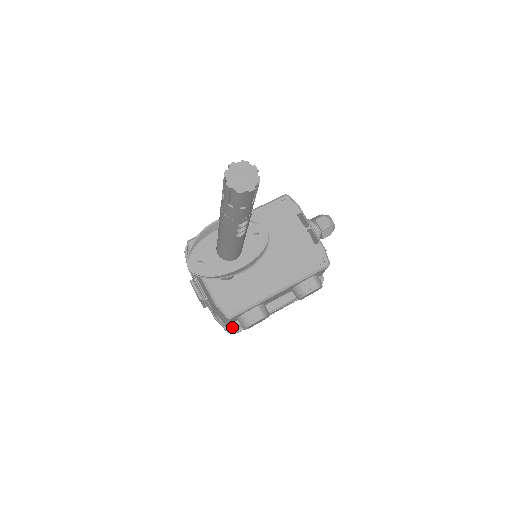
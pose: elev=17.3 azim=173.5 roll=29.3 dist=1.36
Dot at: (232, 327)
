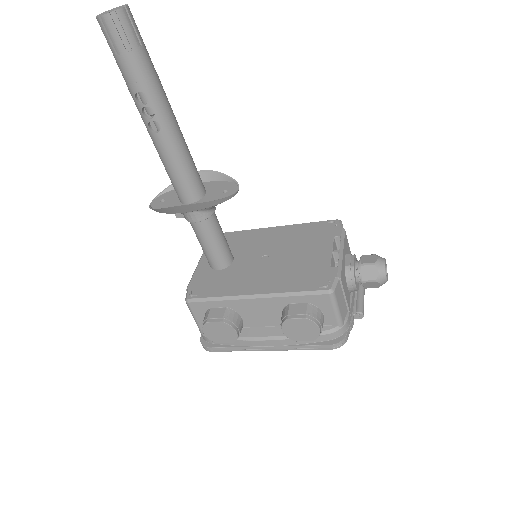
Dot at: (205, 337)
